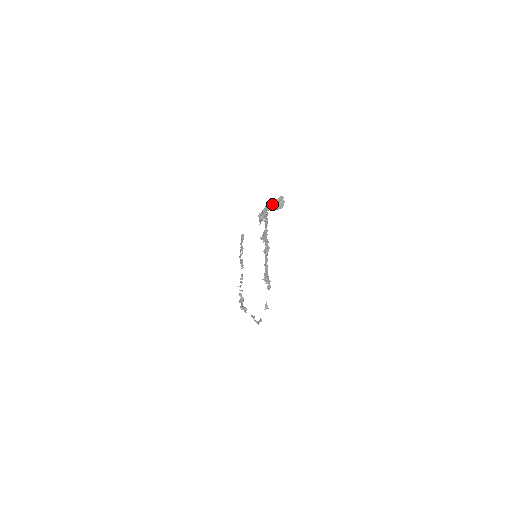
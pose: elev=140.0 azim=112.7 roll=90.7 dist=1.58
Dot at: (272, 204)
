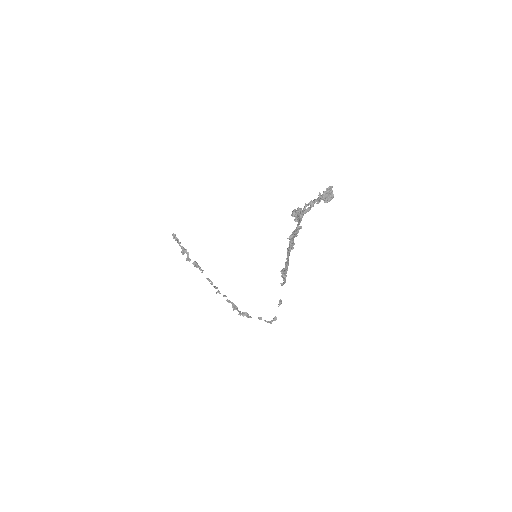
Dot at: (321, 198)
